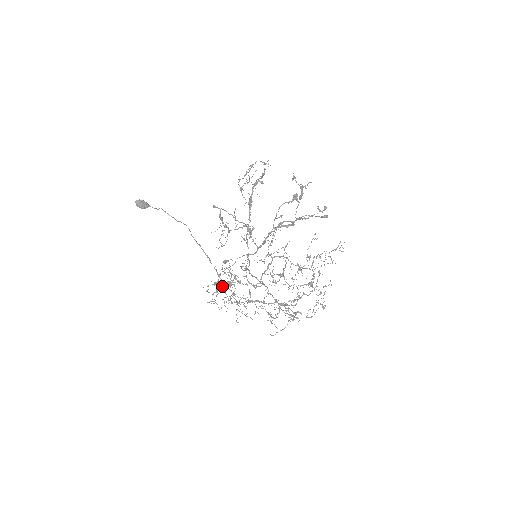
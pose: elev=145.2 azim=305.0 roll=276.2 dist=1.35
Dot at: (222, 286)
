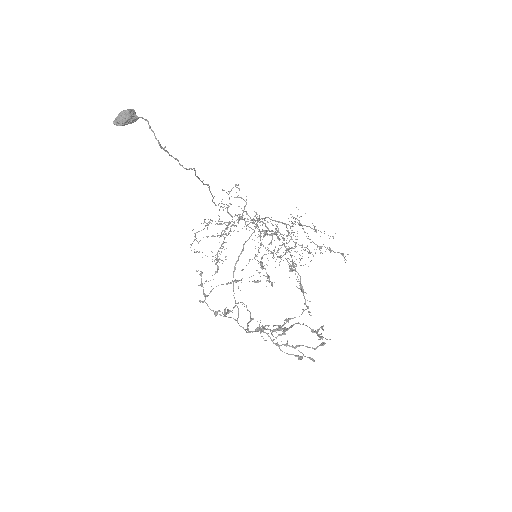
Dot at: occluded
